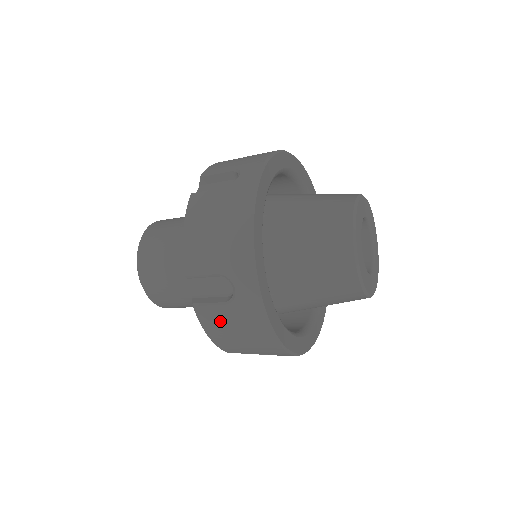
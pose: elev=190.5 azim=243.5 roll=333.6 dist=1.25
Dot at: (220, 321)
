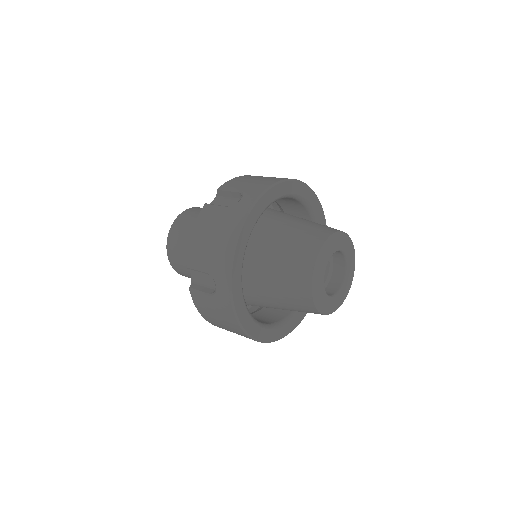
Dot at: (206, 305)
